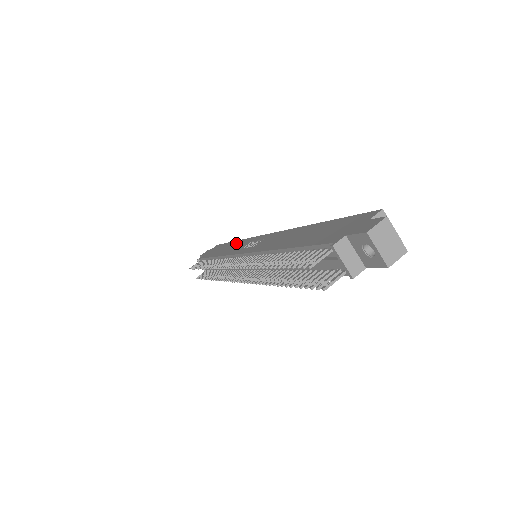
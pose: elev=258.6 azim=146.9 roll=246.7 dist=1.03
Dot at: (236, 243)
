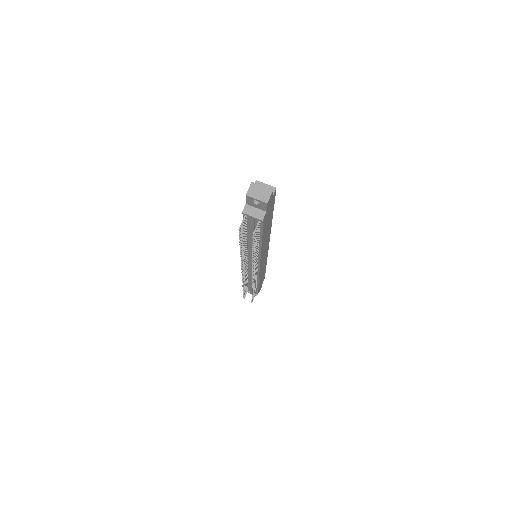
Dot at: occluded
